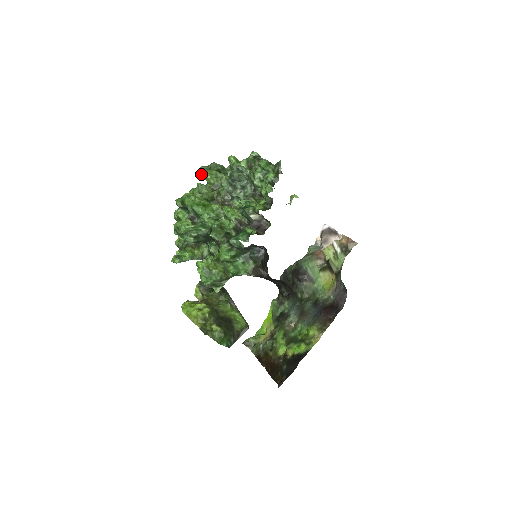
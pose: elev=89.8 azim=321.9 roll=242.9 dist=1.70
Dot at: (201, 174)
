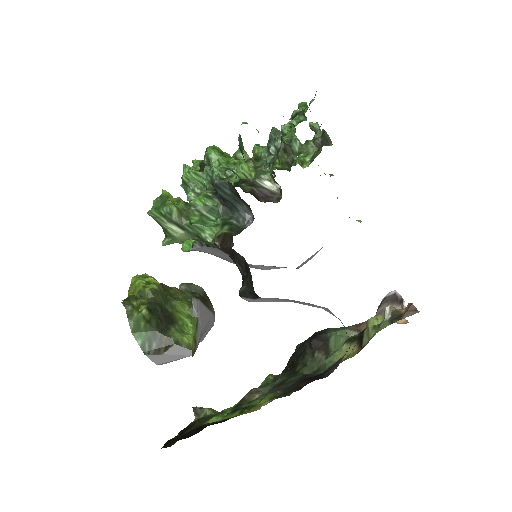
Dot at: occluded
